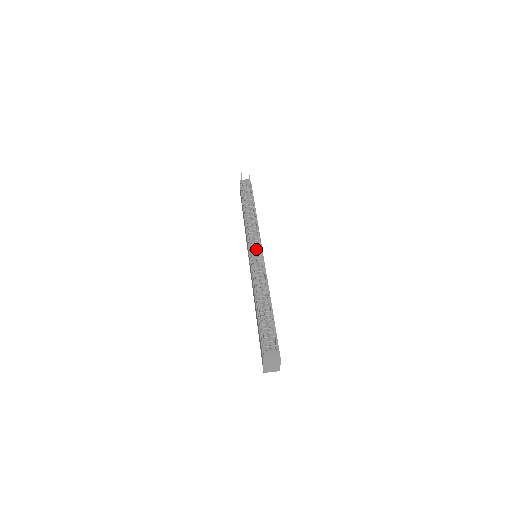
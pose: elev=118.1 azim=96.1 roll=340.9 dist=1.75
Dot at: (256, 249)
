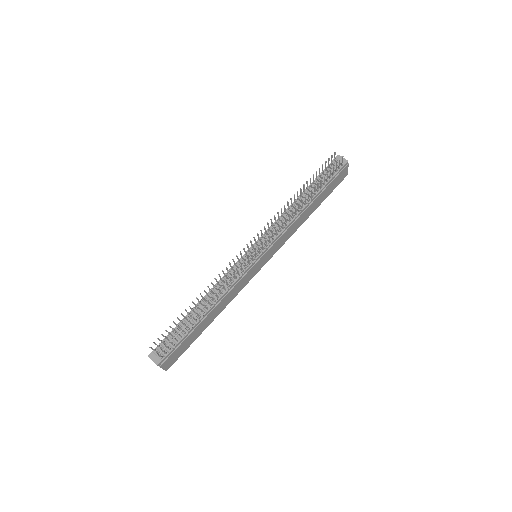
Dot at: occluded
